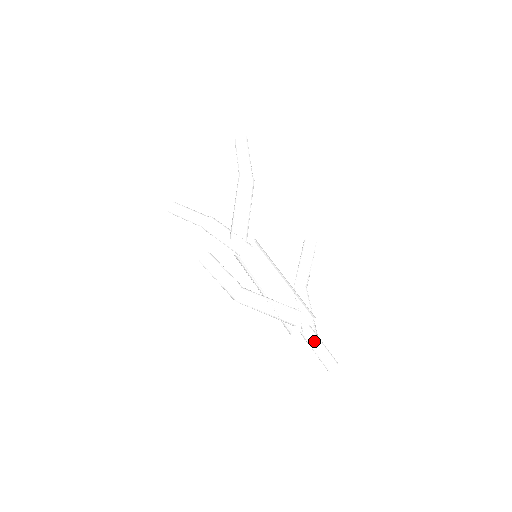
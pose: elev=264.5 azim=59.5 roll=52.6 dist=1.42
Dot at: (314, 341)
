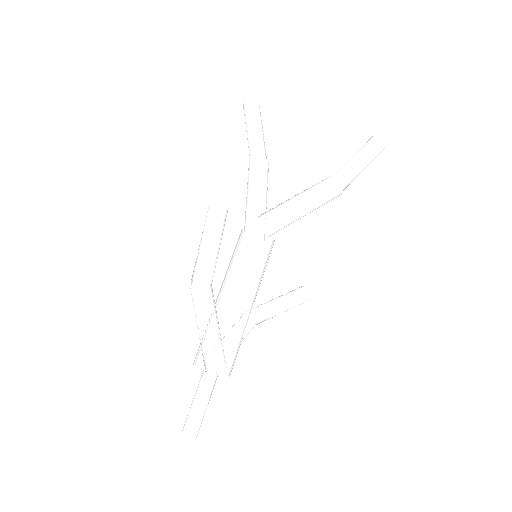
Dot at: occluded
